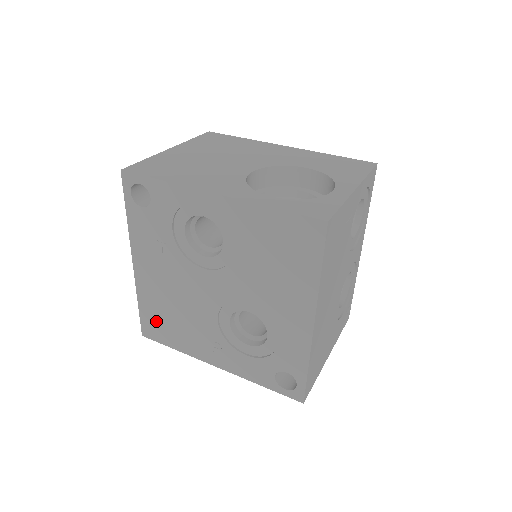
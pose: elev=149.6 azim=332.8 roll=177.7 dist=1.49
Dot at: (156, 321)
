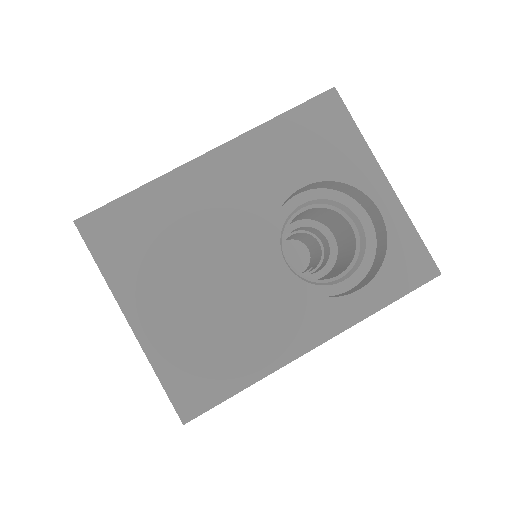
Dot at: occluded
